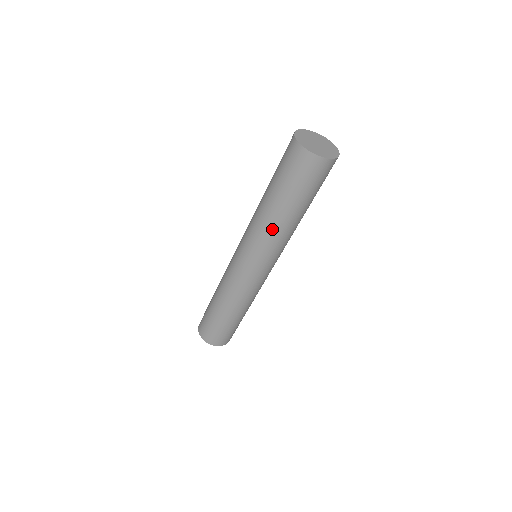
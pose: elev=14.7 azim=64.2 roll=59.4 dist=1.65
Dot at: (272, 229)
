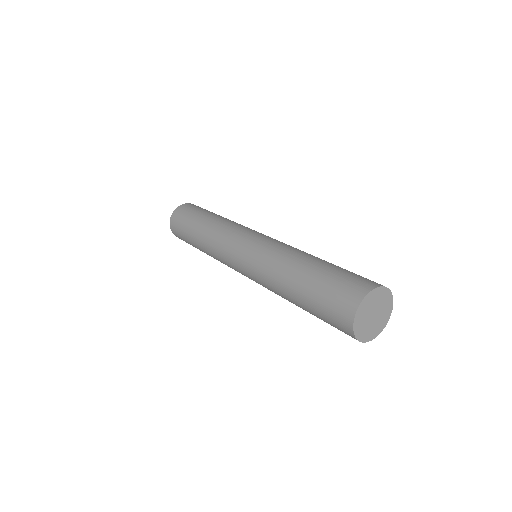
Dot at: occluded
